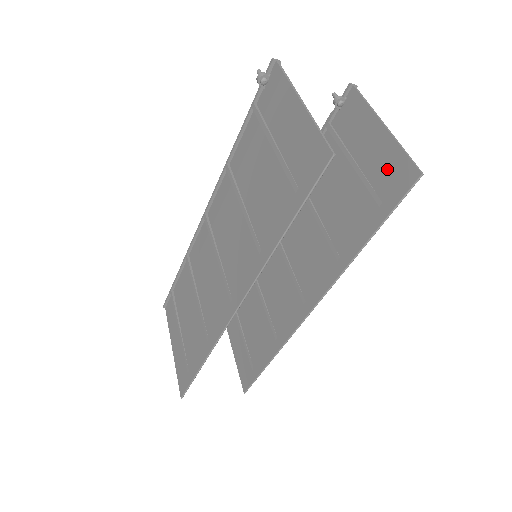
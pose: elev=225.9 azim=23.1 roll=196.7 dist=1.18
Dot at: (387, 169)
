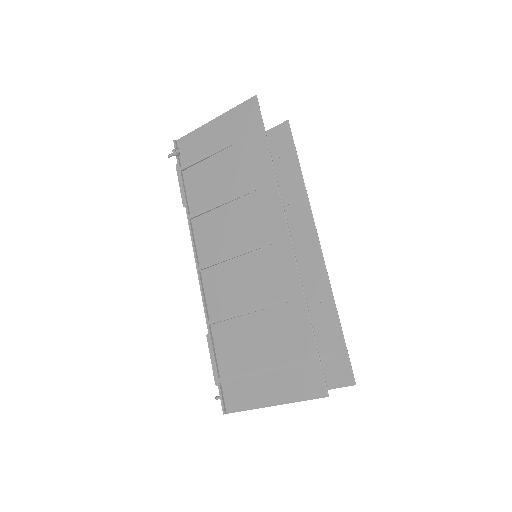
Dot at: (271, 143)
